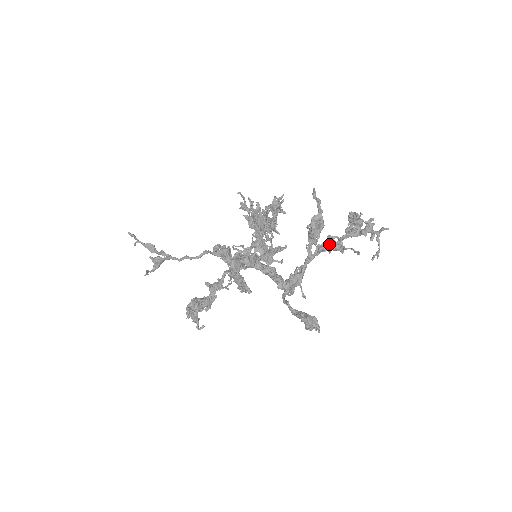
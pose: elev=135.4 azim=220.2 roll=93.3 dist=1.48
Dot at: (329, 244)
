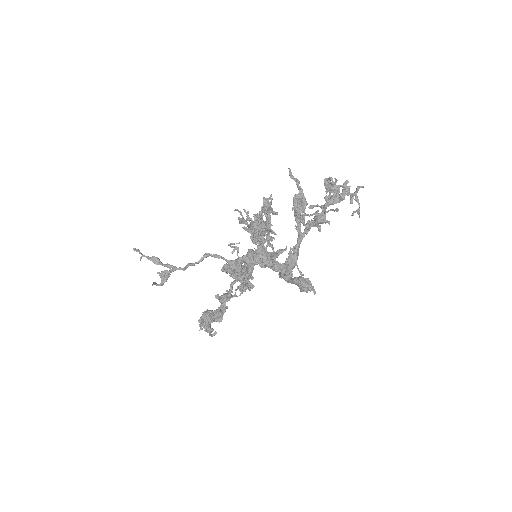
Dot at: (314, 218)
